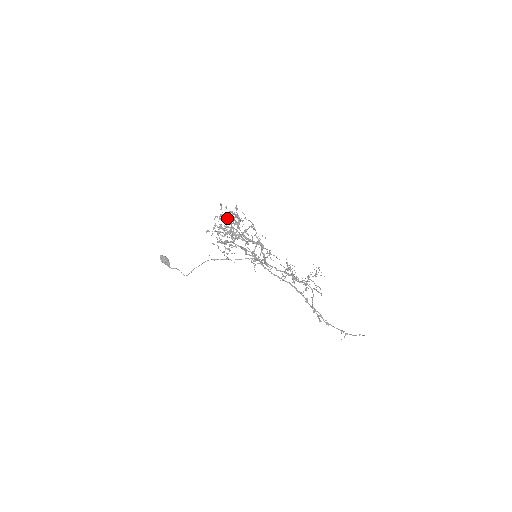
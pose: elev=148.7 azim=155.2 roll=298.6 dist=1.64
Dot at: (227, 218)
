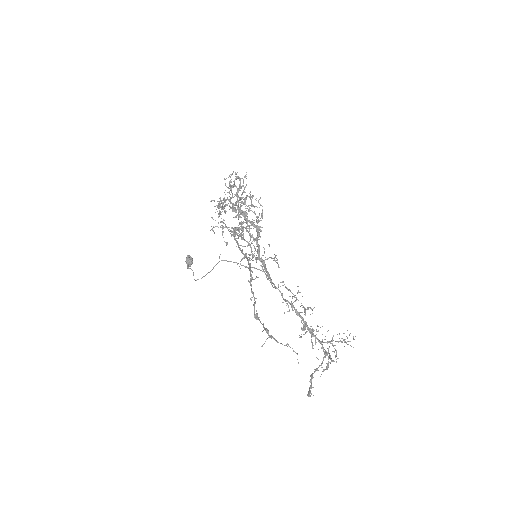
Dot at: occluded
